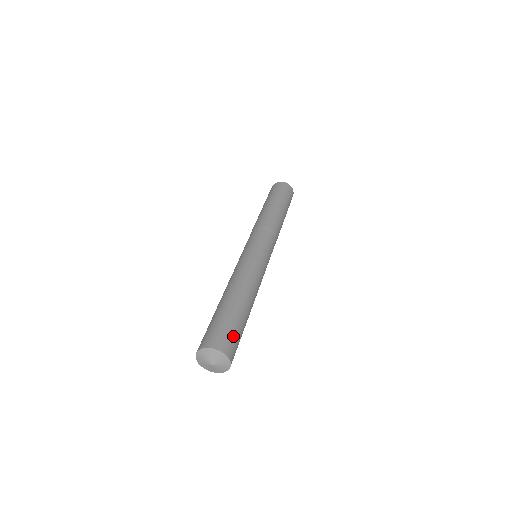
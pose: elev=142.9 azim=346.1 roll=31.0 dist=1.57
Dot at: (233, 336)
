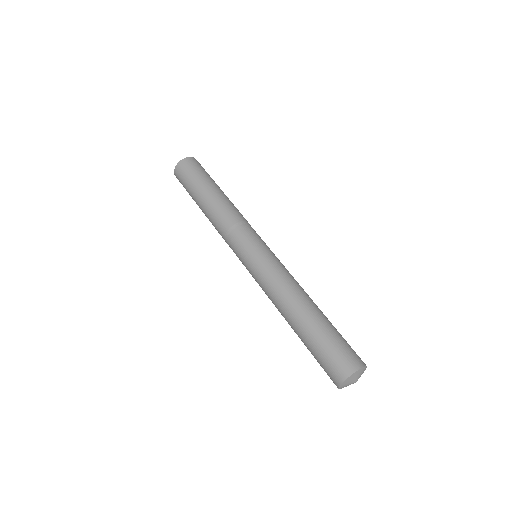
Dot at: (344, 348)
